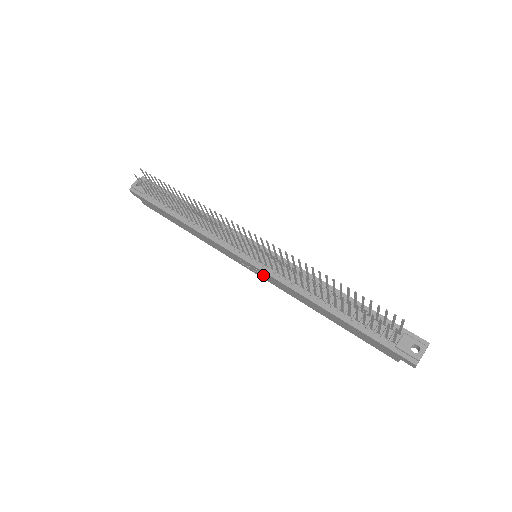
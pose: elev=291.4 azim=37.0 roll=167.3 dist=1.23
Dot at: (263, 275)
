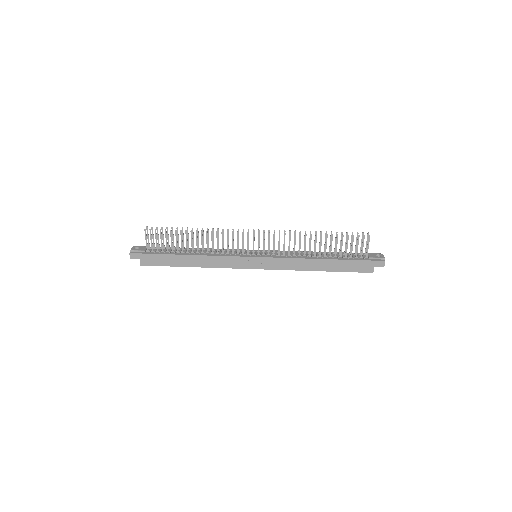
Dot at: (267, 264)
